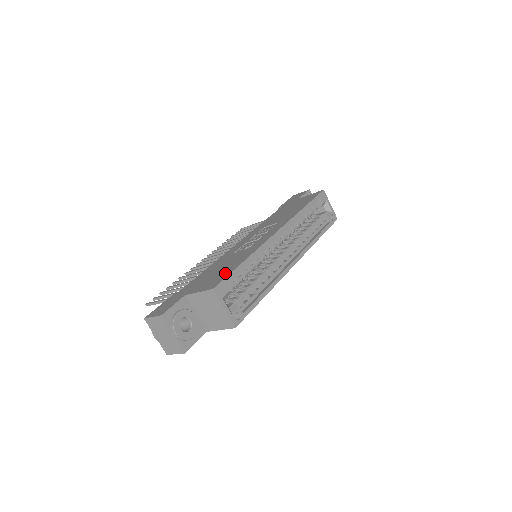
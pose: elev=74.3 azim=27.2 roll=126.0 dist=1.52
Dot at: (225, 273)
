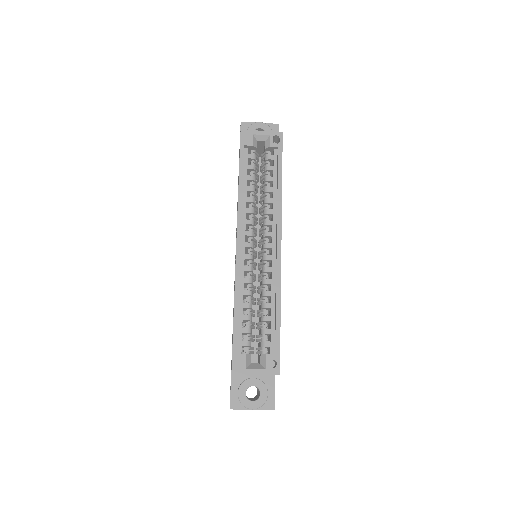
Dot at: occluded
